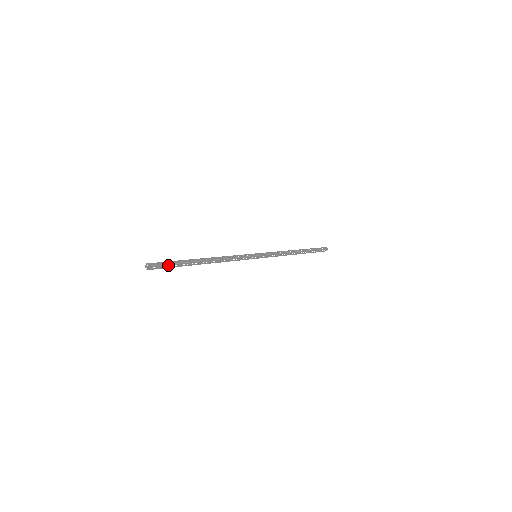
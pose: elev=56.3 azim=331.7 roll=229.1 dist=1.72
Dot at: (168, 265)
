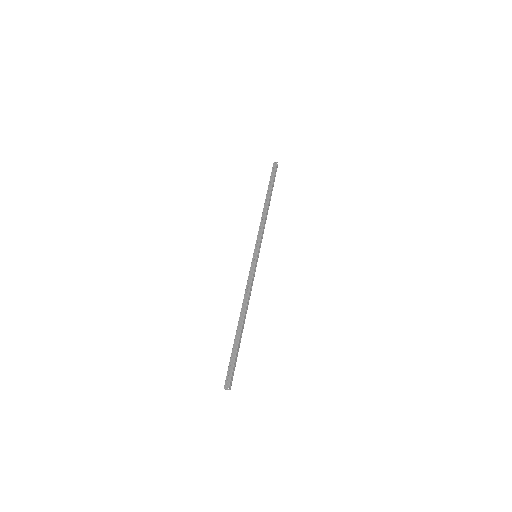
Dot at: (234, 366)
